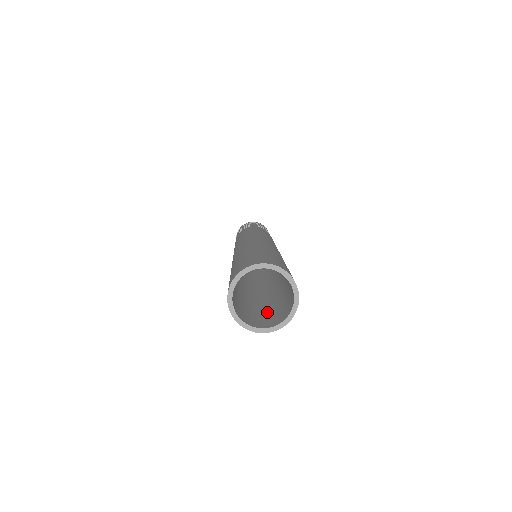
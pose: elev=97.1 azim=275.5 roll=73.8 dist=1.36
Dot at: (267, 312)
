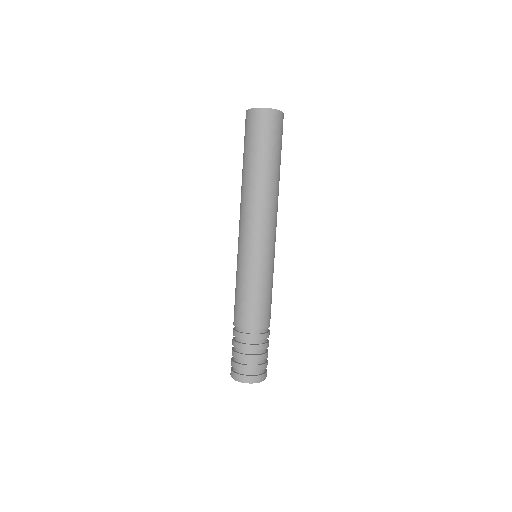
Dot at: (263, 139)
